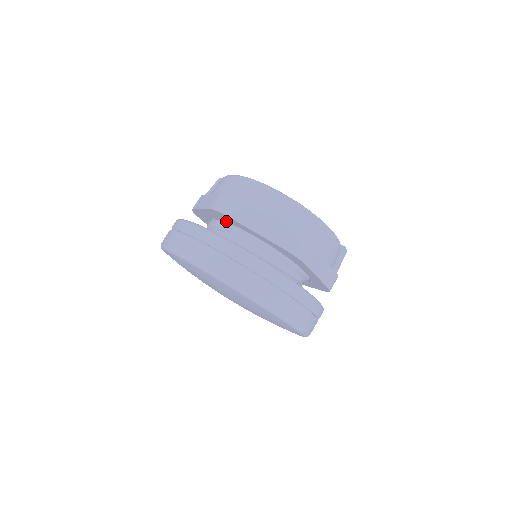
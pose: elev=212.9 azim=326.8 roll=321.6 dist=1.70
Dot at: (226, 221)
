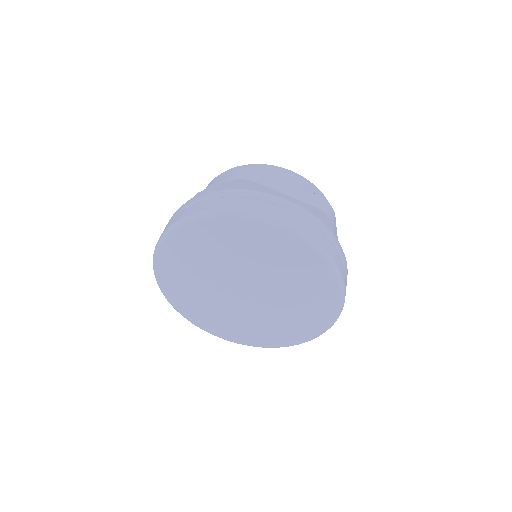
Dot at: occluded
